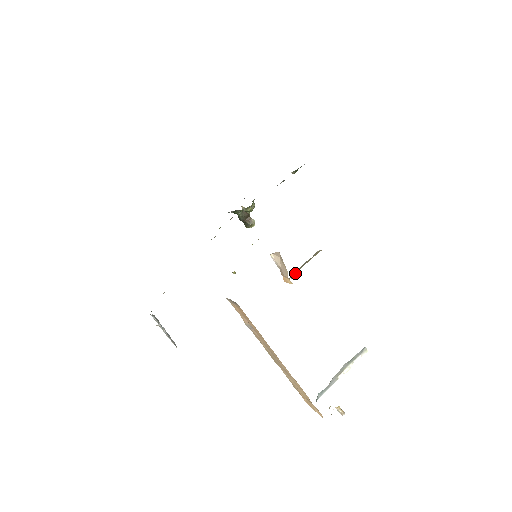
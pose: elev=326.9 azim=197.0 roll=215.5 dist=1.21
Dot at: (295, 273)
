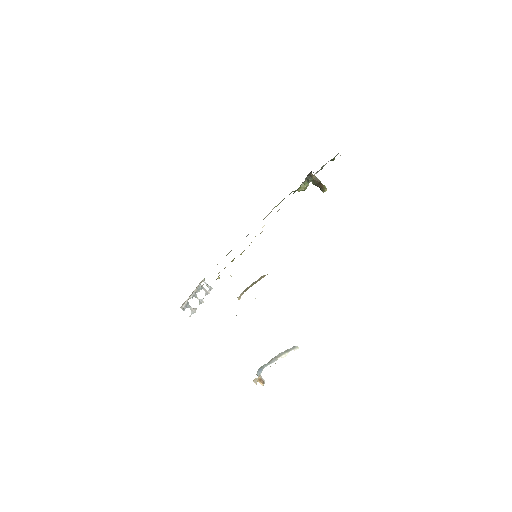
Dot at: occluded
